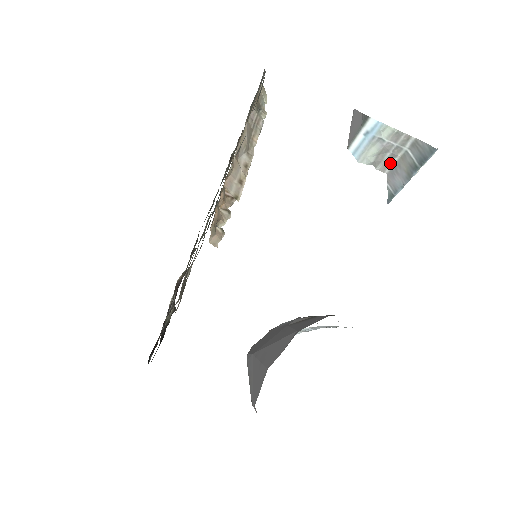
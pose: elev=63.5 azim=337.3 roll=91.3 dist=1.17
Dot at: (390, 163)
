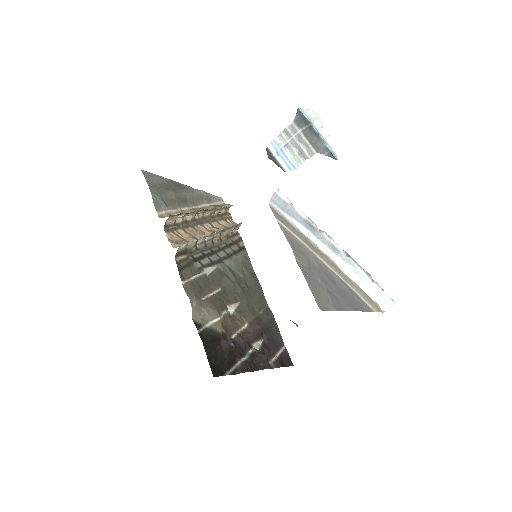
Dot at: (308, 147)
